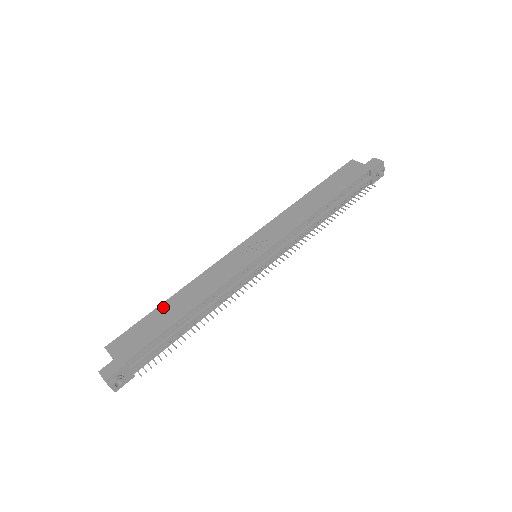
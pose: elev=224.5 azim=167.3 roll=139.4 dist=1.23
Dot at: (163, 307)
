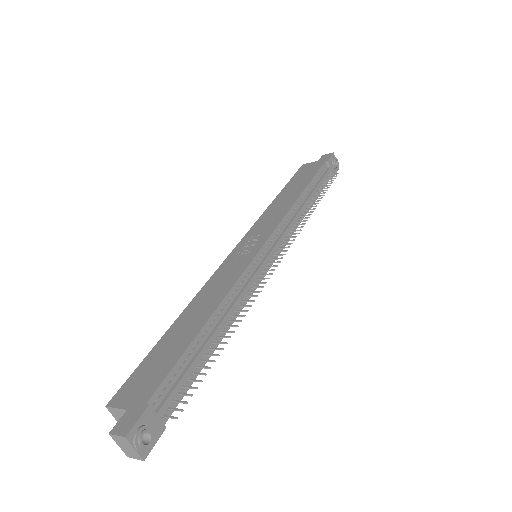
Dot at: (170, 332)
